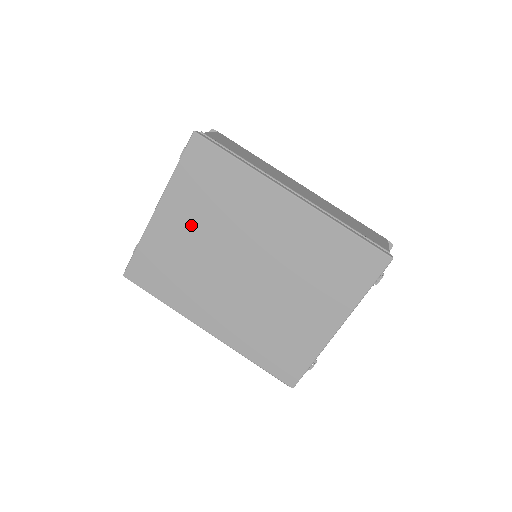
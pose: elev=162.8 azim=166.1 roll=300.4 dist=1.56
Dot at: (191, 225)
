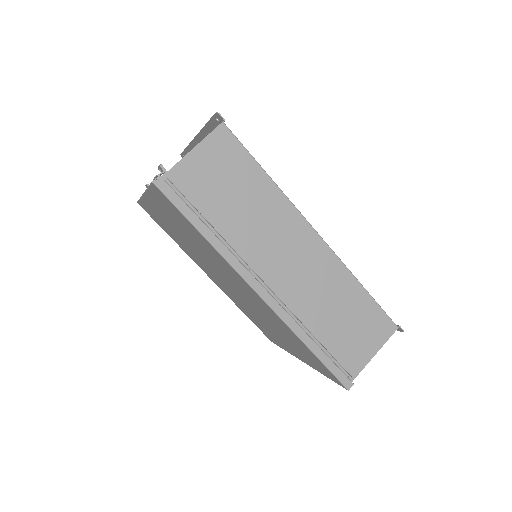
Dot at: (176, 228)
